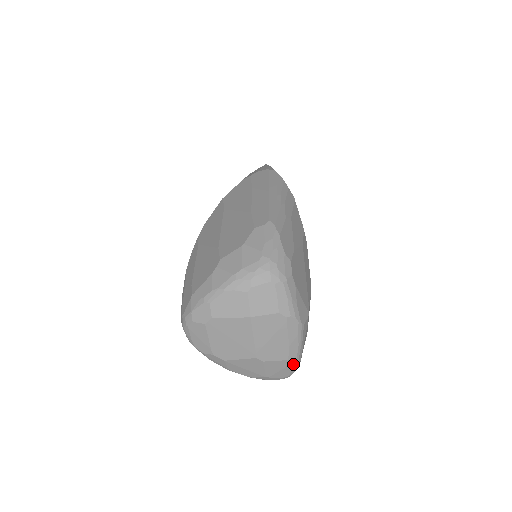
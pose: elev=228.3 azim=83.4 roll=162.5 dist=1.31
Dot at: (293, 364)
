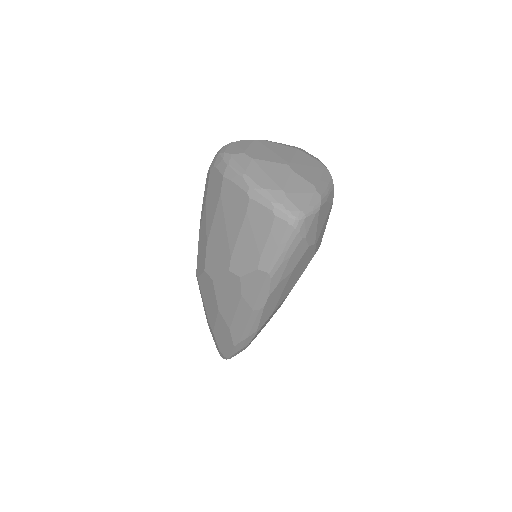
Dot at: (316, 197)
